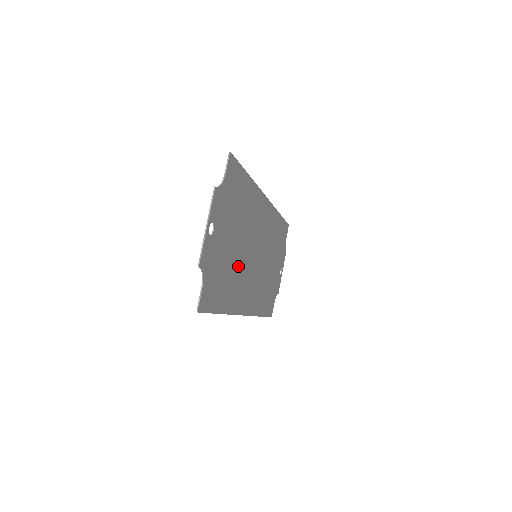
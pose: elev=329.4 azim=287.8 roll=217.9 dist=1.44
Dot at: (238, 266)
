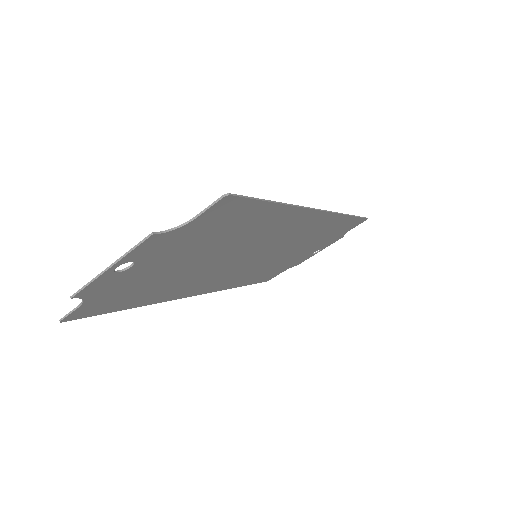
Dot at: (198, 272)
